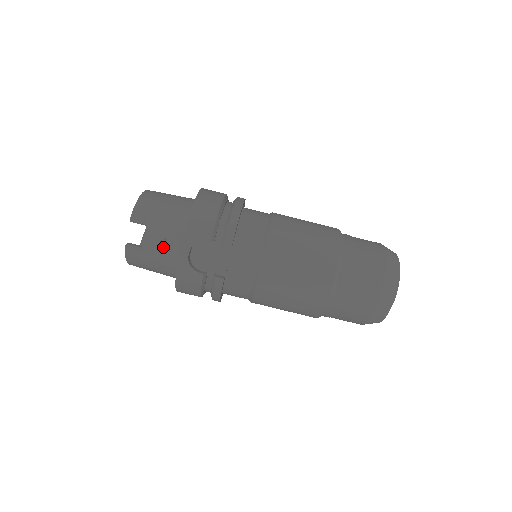
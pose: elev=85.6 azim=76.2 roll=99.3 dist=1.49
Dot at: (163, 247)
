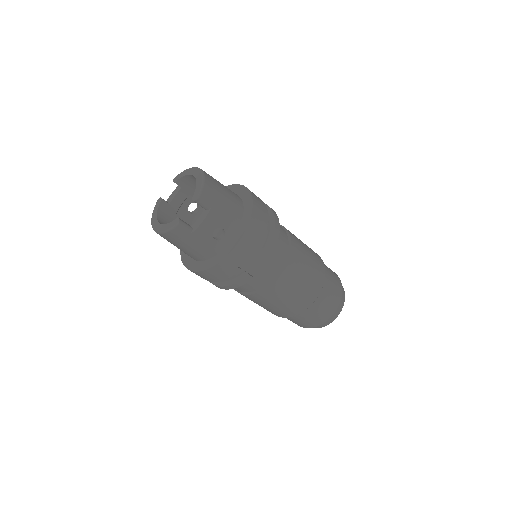
Dot at: (174, 219)
